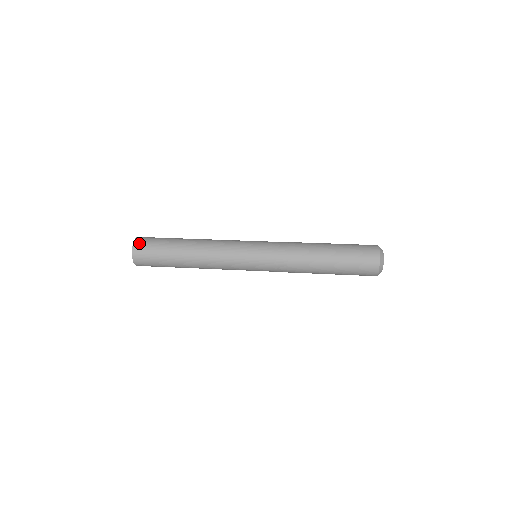
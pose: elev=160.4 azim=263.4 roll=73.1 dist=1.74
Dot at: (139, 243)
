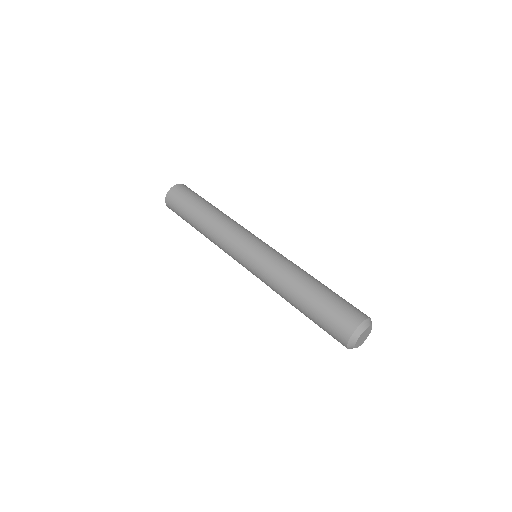
Dot at: (171, 195)
